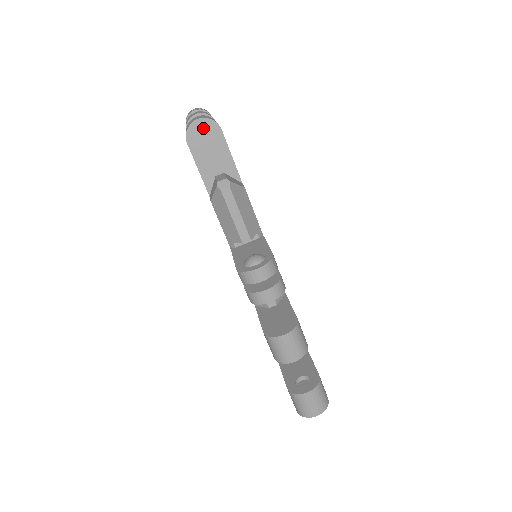
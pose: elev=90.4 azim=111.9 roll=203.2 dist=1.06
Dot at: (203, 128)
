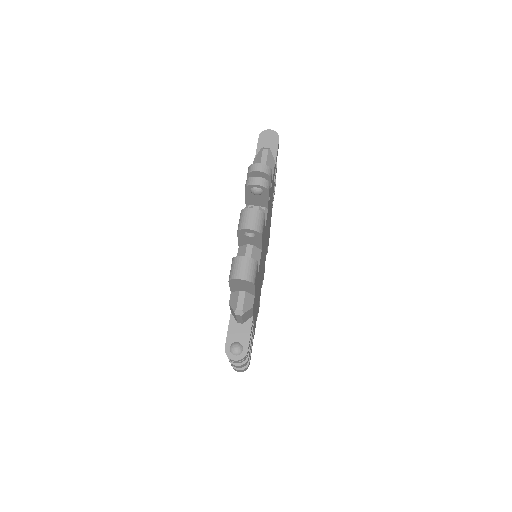
Dot at: (271, 134)
